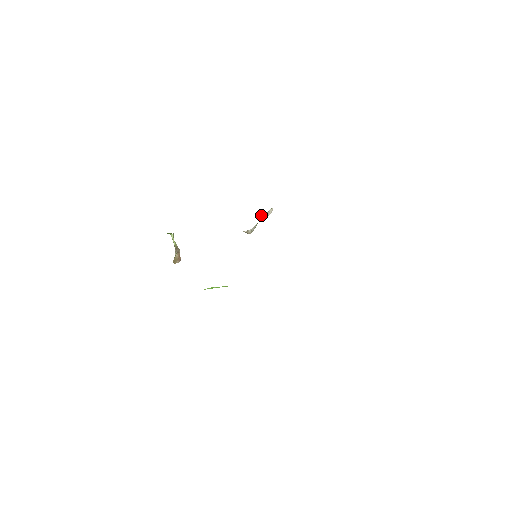
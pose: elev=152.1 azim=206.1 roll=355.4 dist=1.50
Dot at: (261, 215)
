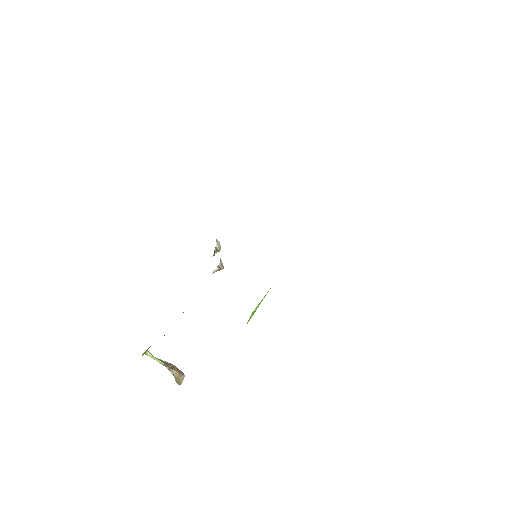
Dot at: occluded
